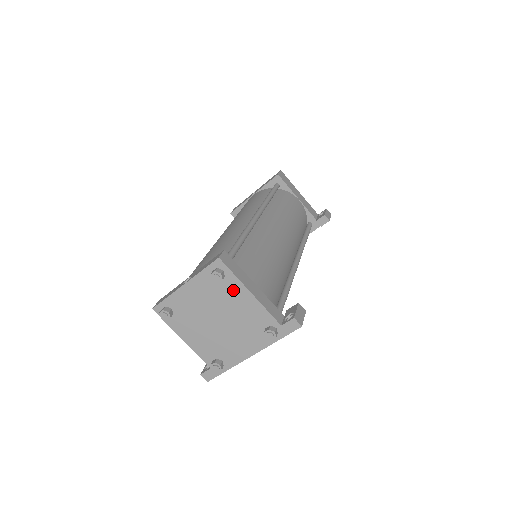
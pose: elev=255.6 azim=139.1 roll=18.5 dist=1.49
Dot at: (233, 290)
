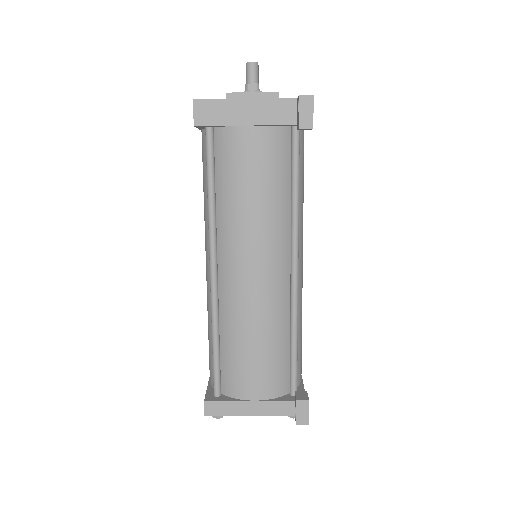
Dot at: occluded
